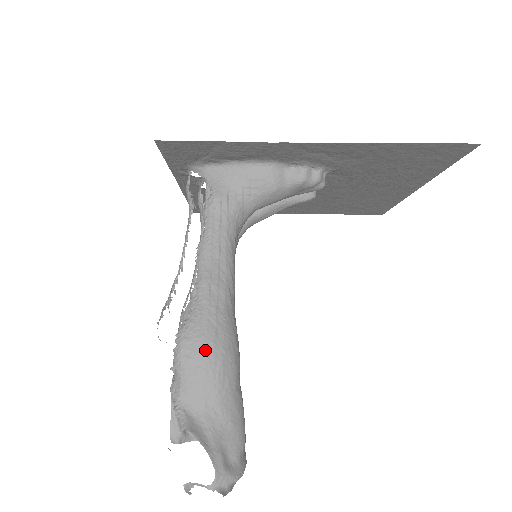
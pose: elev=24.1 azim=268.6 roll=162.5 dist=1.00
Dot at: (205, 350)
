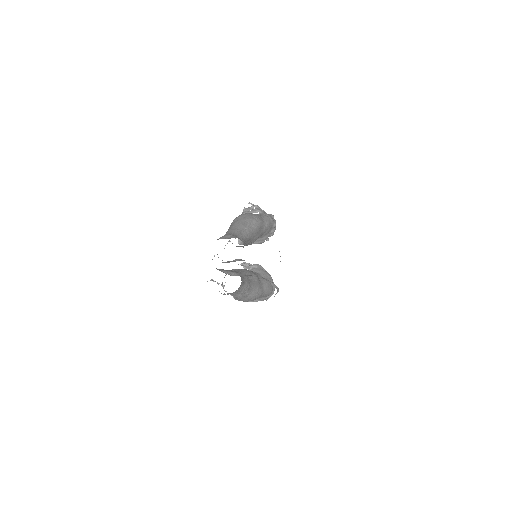
Dot at: occluded
